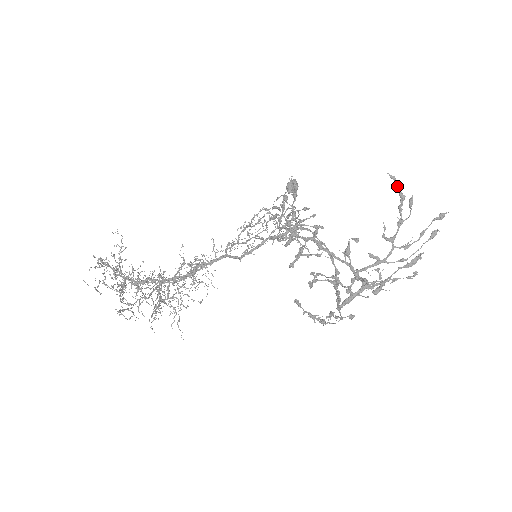
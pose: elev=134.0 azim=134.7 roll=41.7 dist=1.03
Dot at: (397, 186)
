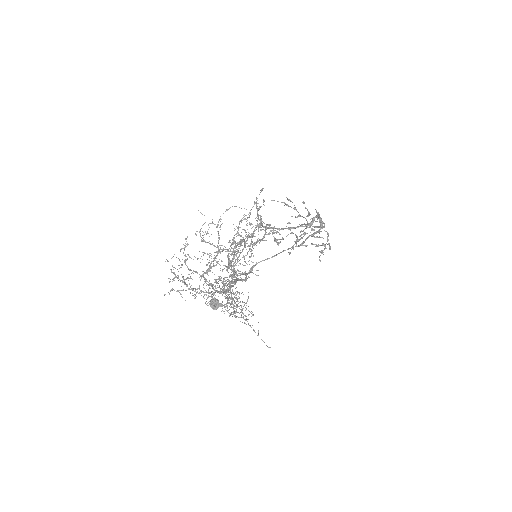
Dot at: (277, 201)
